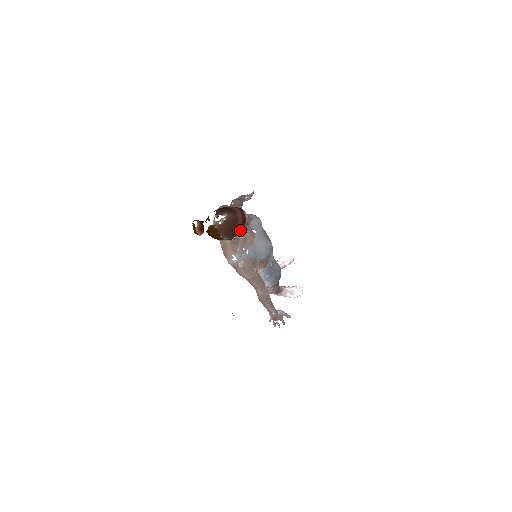
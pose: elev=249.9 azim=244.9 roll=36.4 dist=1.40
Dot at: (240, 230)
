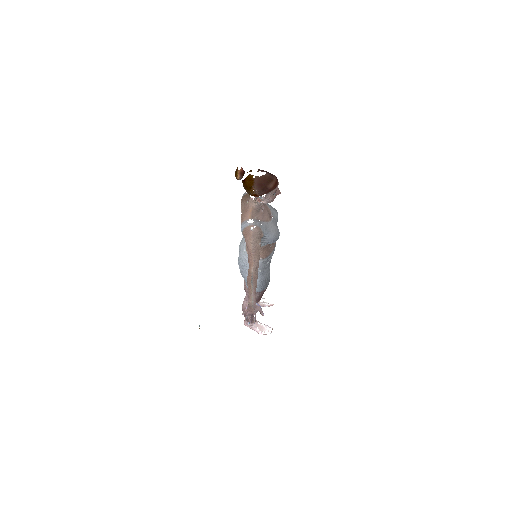
Dot at: (270, 190)
